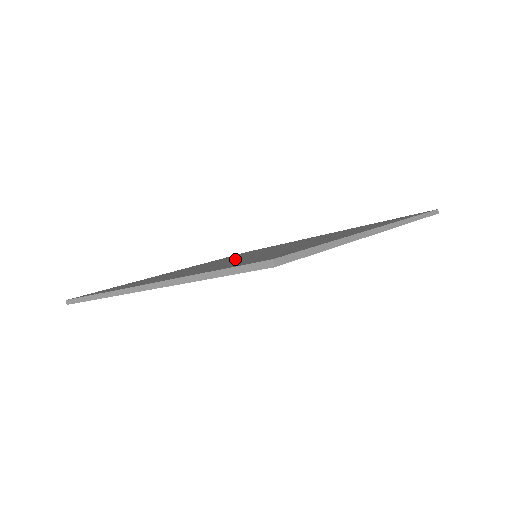
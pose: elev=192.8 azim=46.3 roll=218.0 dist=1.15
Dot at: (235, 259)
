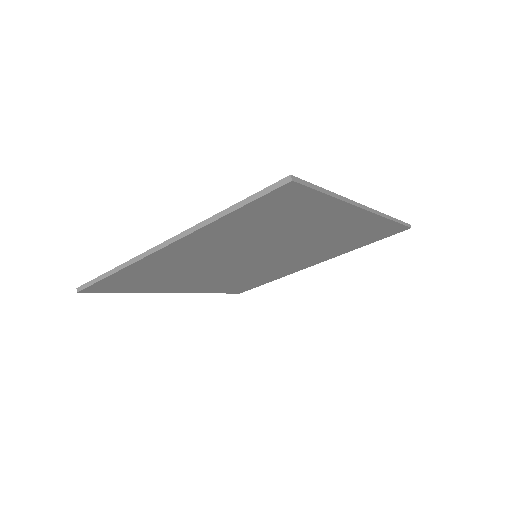
Dot at: occluded
